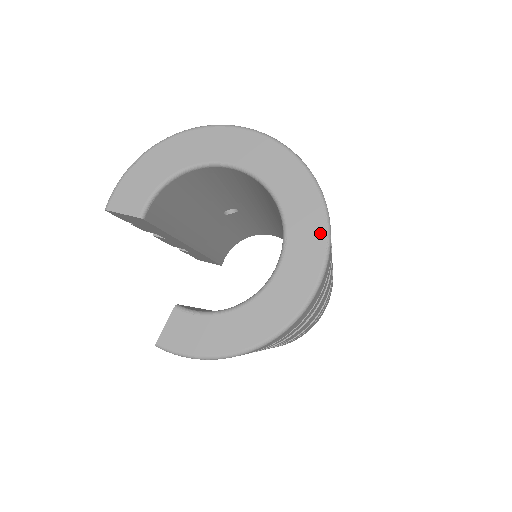
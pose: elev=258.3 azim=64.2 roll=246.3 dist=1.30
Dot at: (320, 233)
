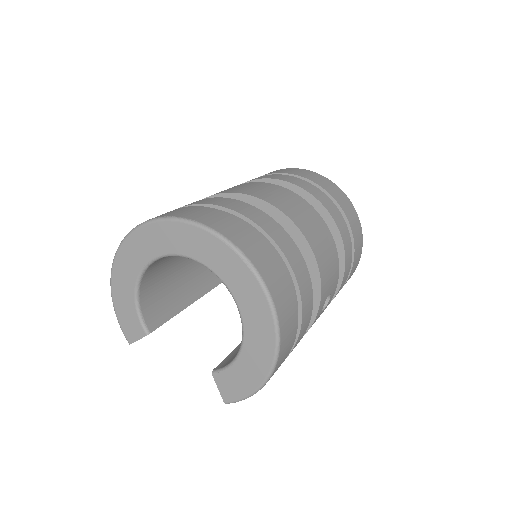
Dot at: (236, 260)
